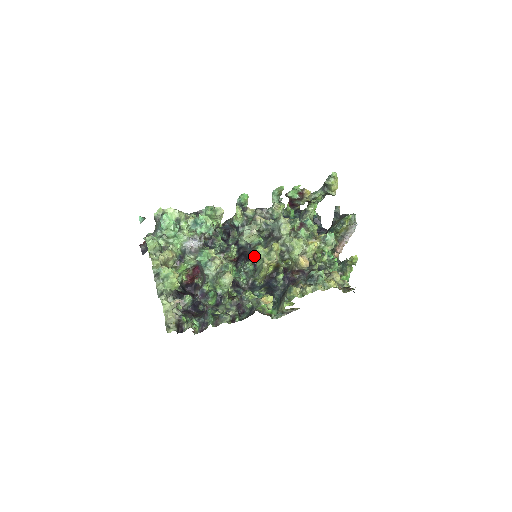
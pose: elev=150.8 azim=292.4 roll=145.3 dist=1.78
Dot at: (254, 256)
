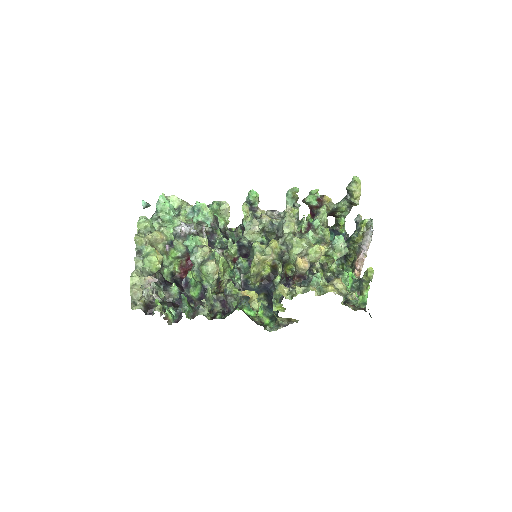
Dot at: (251, 254)
